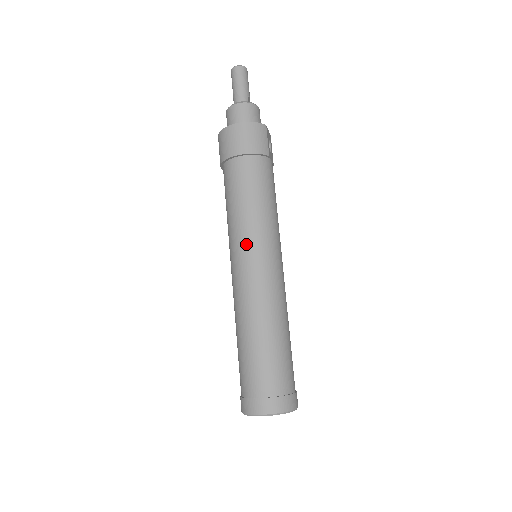
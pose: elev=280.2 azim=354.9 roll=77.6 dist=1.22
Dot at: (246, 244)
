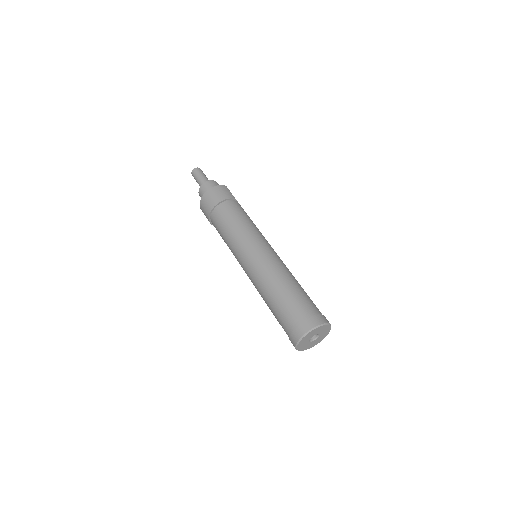
Dot at: (245, 245)
